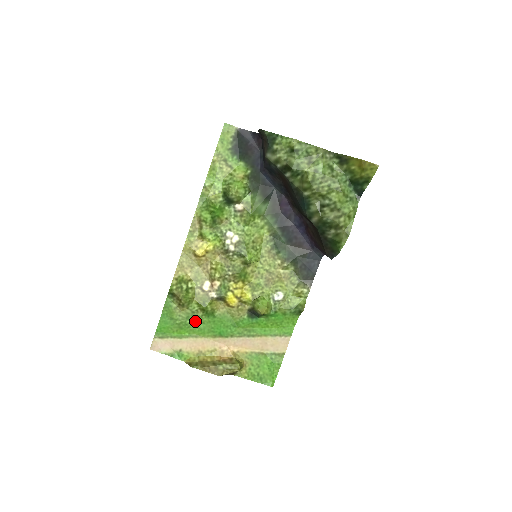
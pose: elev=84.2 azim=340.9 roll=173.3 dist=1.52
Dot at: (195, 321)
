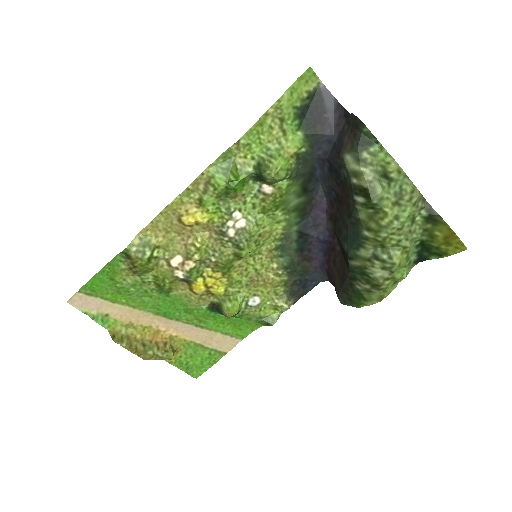
Dot at: (141, 291)
